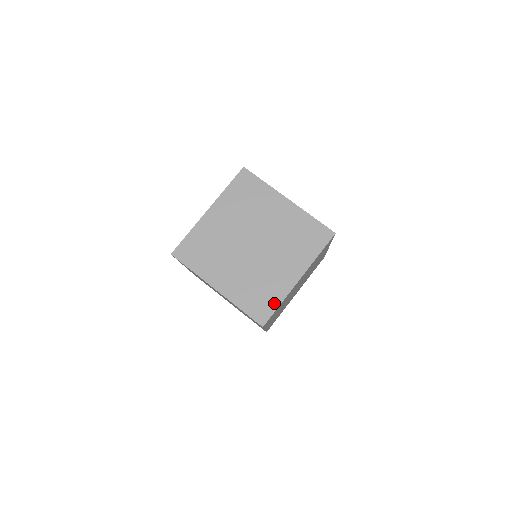
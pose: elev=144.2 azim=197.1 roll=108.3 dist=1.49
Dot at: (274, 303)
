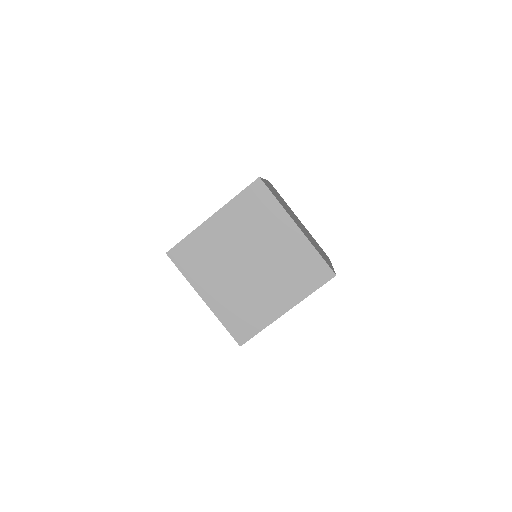
Dot at: (331, 266)
